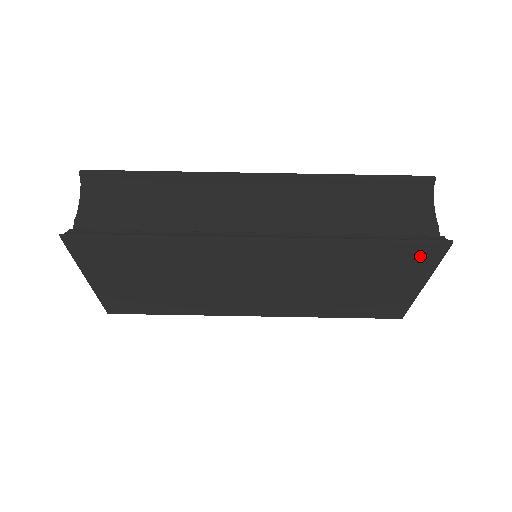
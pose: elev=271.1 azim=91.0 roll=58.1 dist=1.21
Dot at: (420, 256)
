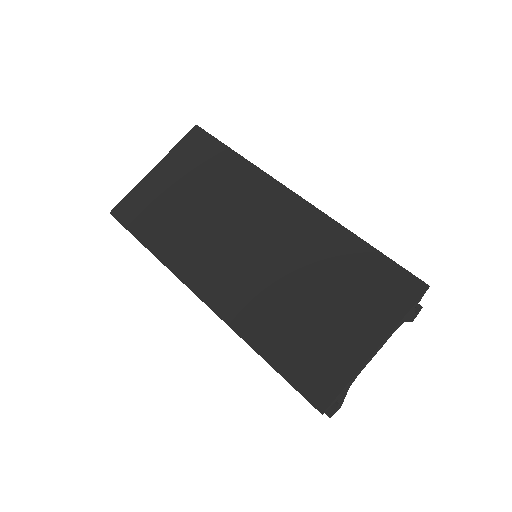
Dot at: (396, 289)
